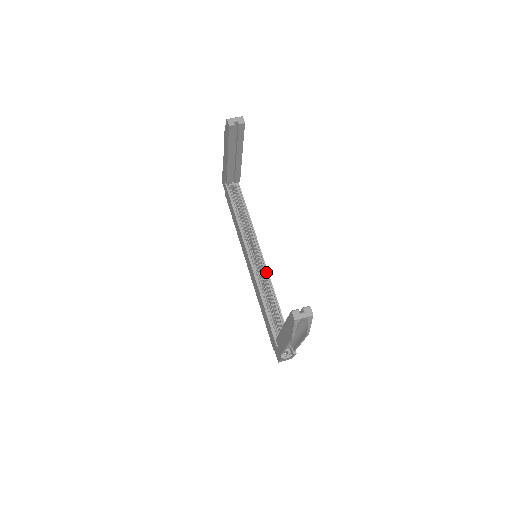
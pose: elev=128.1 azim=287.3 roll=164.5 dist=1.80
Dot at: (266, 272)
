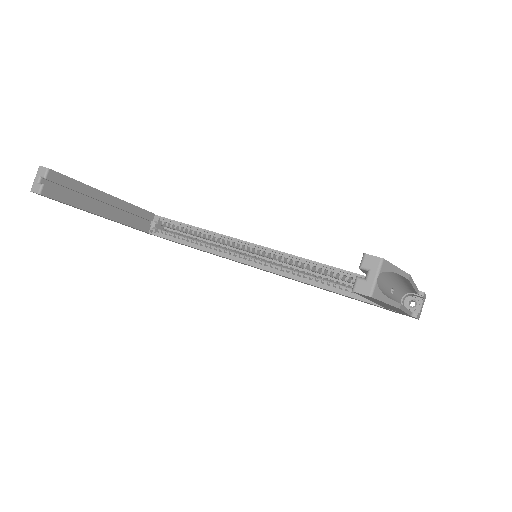
Dot at: (285, 256)
